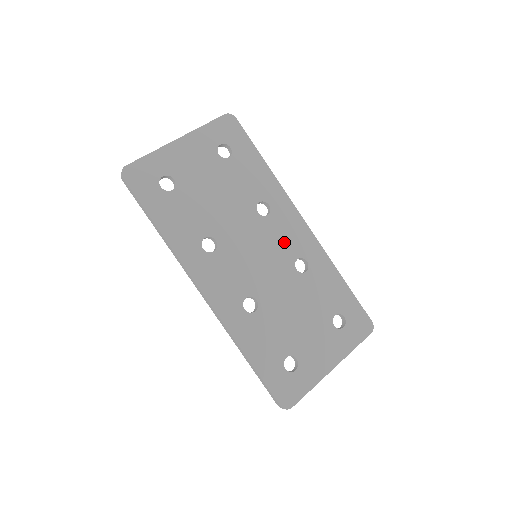
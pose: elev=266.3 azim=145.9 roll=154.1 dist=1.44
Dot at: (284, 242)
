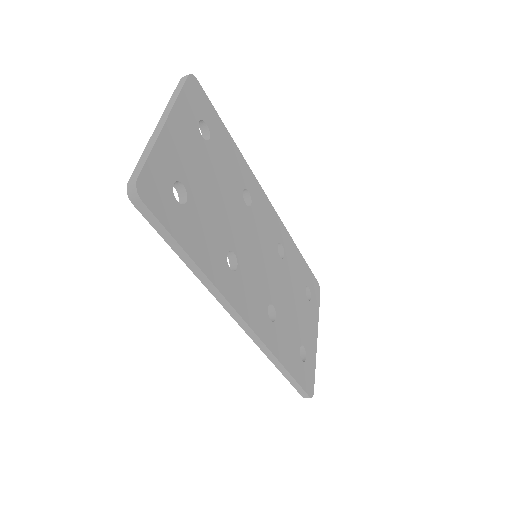
Dot at: (267, 231)
